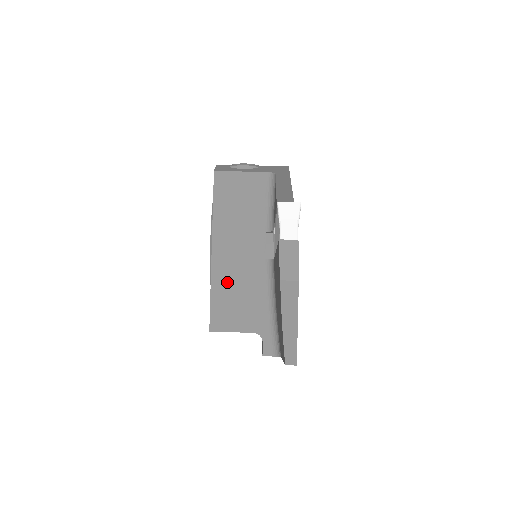
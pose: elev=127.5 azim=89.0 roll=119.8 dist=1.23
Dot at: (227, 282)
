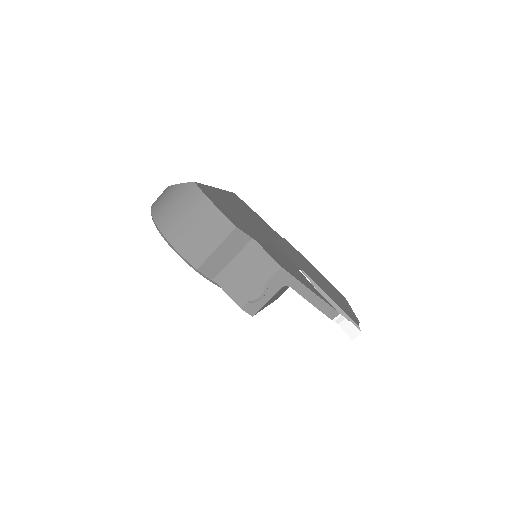
Dot at: occluded
